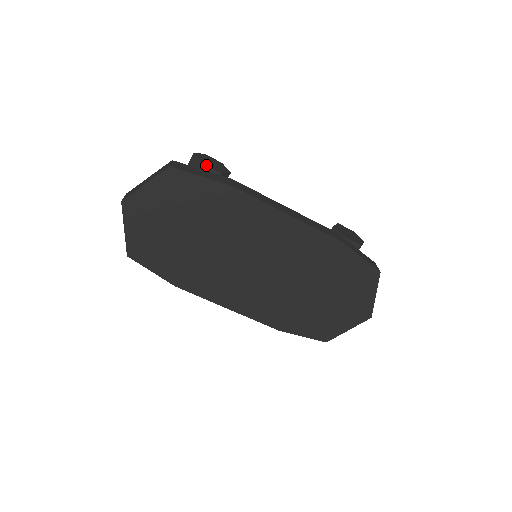
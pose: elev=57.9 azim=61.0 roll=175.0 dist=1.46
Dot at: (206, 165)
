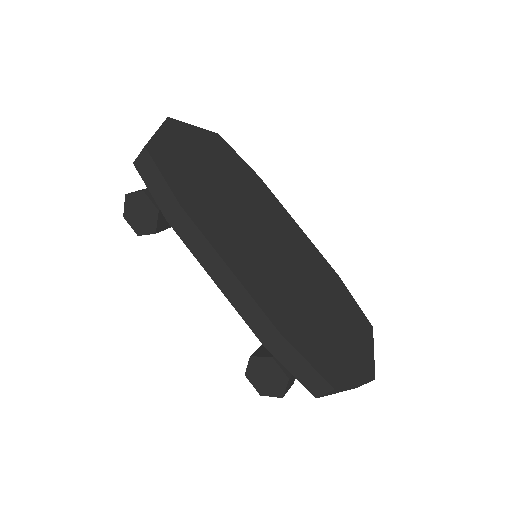
Dot at: occluded
